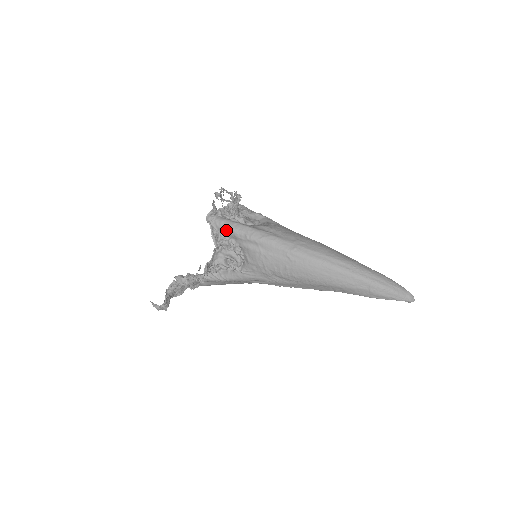
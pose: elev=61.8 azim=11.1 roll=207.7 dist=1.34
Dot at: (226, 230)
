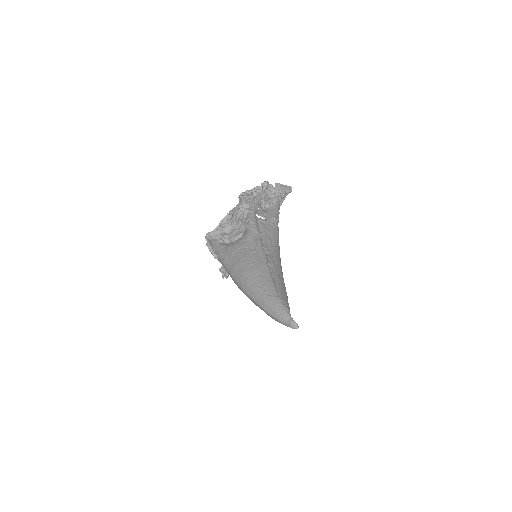
Dot at: occluded
